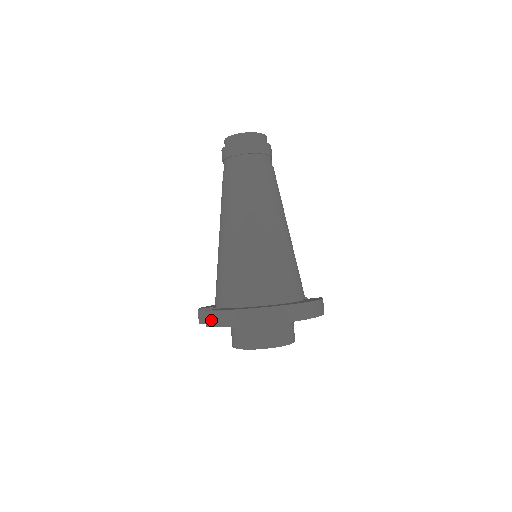
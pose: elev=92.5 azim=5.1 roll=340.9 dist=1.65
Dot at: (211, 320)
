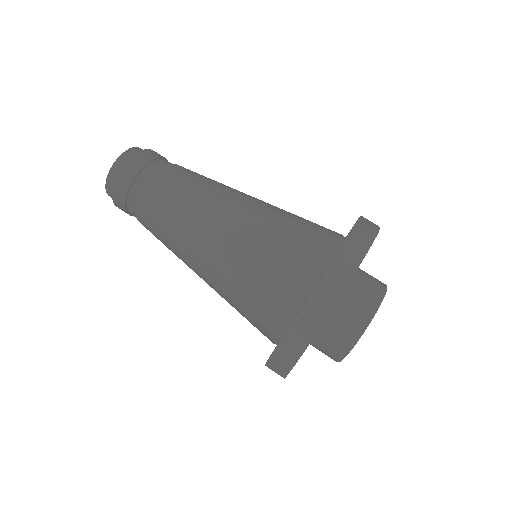
Dot at: (279, 369)
